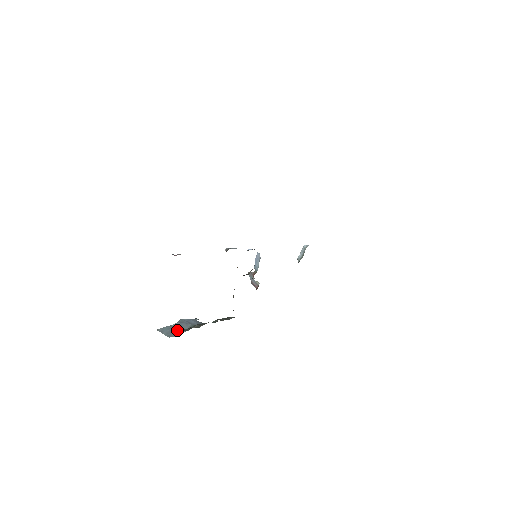
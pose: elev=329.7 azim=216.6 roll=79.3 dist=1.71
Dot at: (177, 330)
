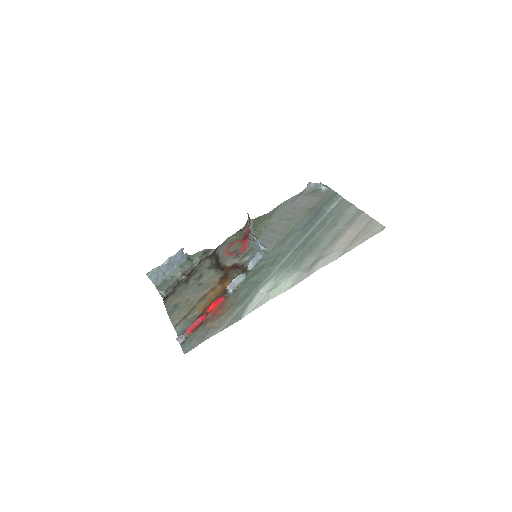
Dot at: (163, 275)
